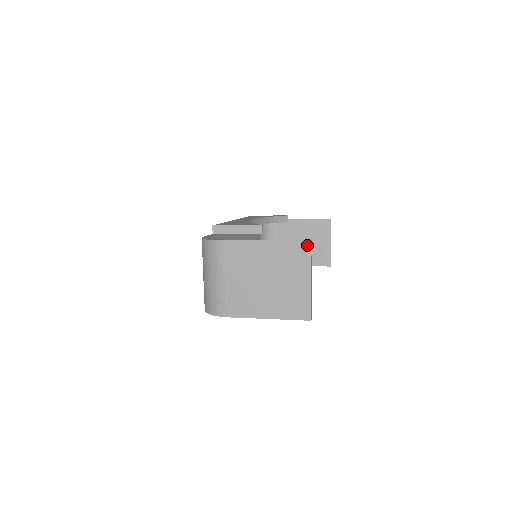
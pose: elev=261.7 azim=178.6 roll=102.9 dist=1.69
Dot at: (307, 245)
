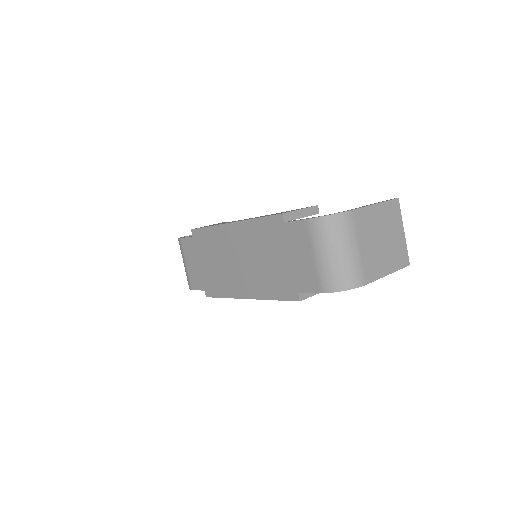
Dot at: (398, 202)
